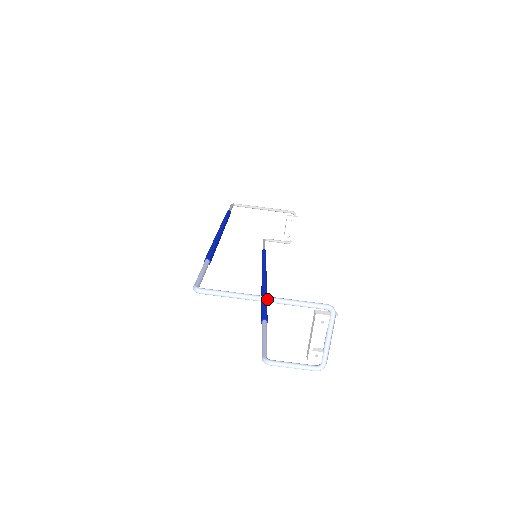
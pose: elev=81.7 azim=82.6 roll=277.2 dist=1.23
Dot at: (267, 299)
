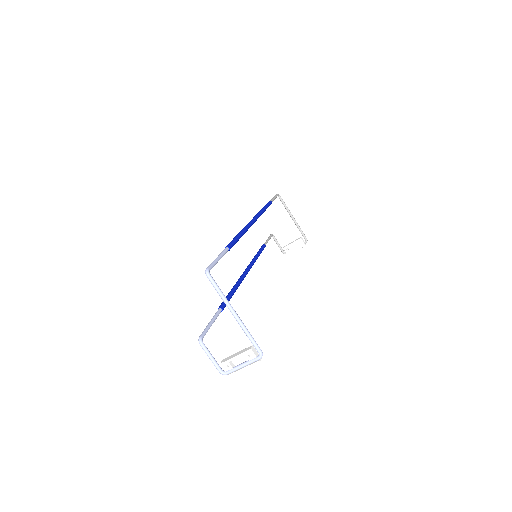
Dot at: (236, 316)
